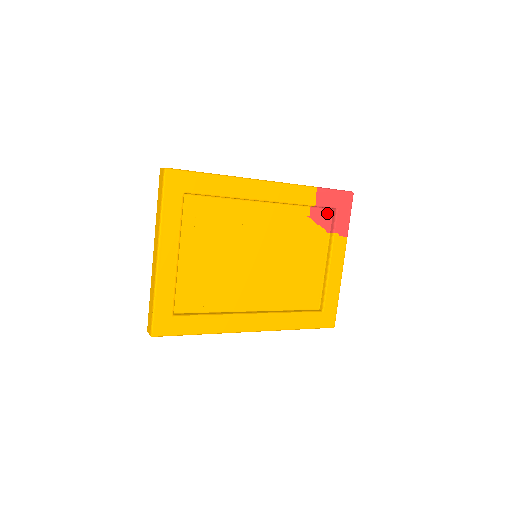
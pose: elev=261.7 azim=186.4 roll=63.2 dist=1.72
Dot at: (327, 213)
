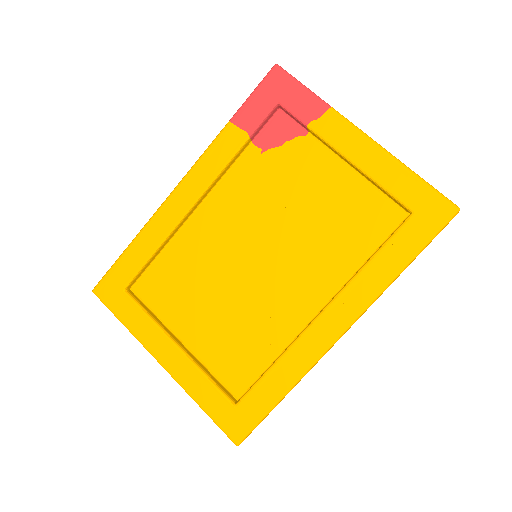
Dot at: (279, 121)
